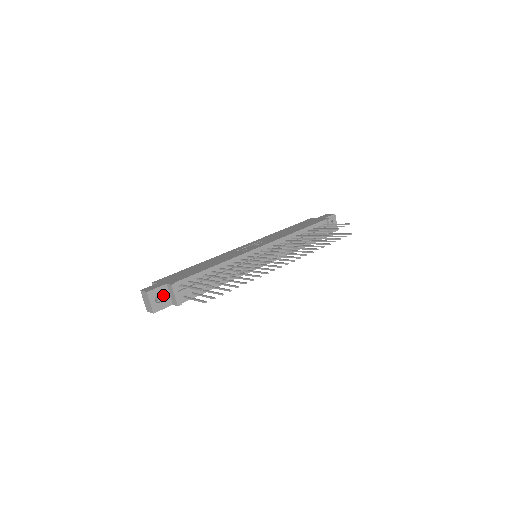
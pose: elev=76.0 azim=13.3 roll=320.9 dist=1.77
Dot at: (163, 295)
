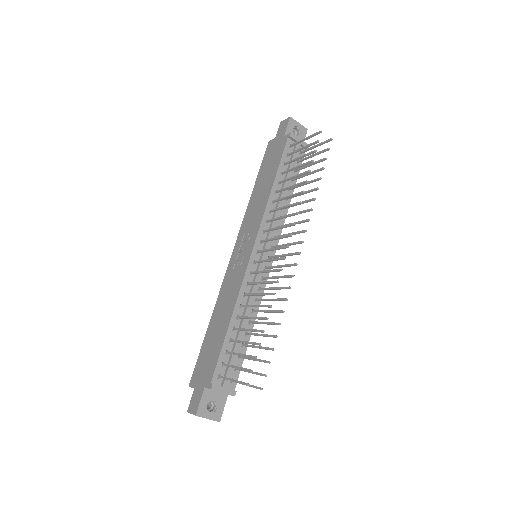
Dot at: (212, 399)
